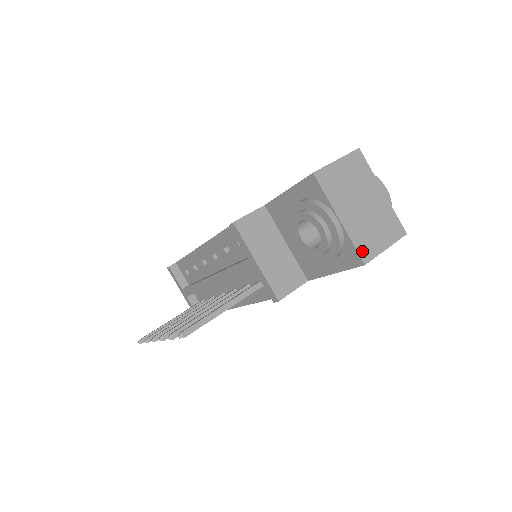
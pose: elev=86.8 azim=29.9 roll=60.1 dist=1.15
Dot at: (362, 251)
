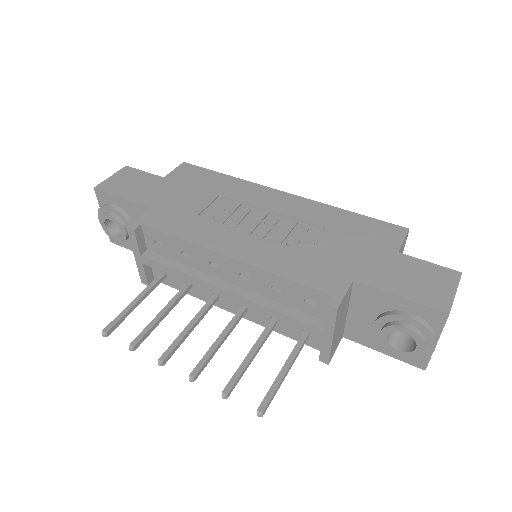
Dot at: occluded
